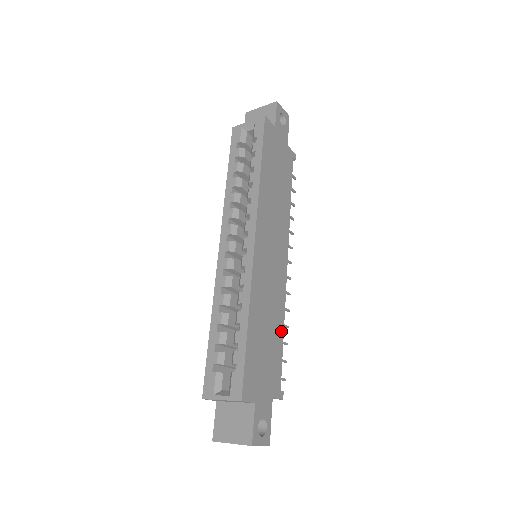
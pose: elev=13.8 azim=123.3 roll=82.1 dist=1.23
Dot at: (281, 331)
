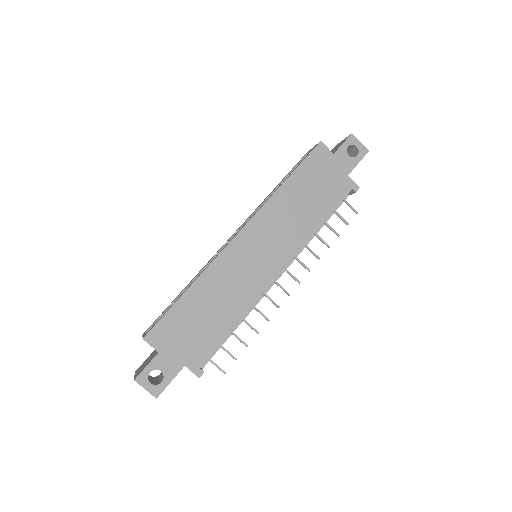
Dot at: (233, 323)
